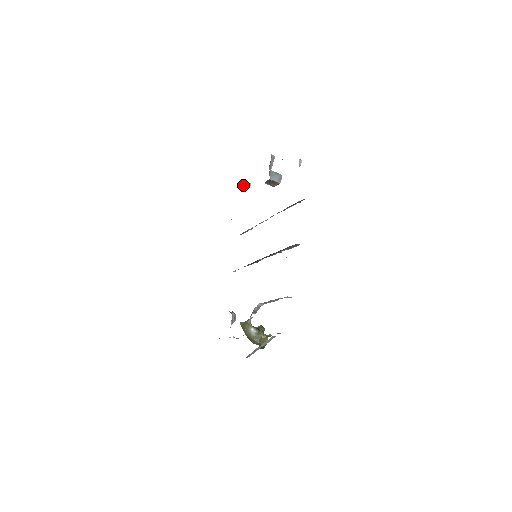
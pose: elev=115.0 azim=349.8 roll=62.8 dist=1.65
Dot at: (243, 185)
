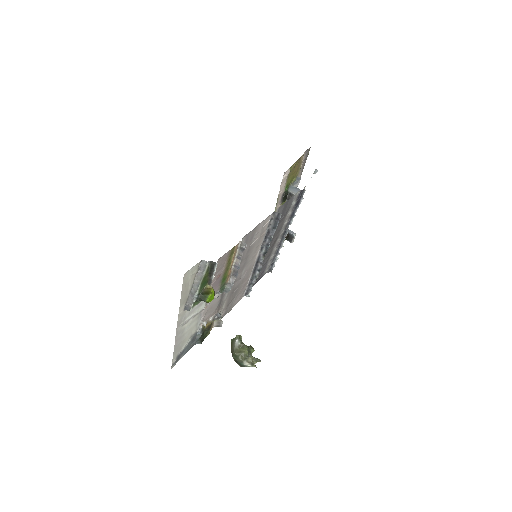
Dot at: occluded
